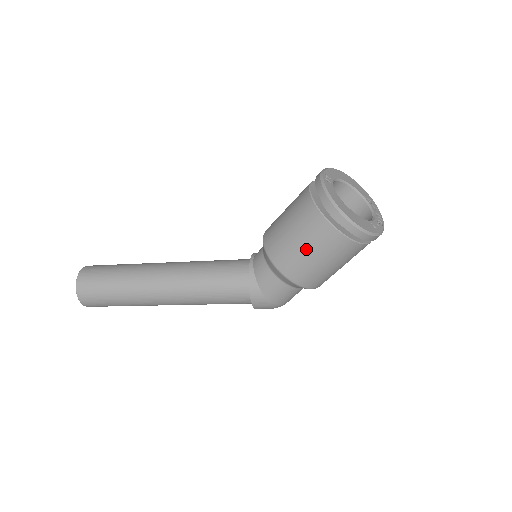
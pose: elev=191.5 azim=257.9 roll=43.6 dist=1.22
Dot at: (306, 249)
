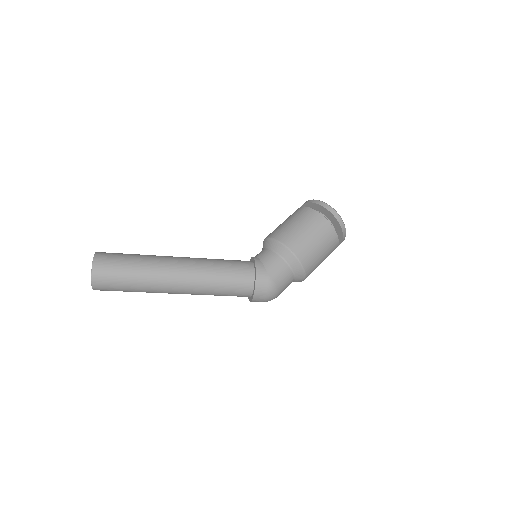
Dot at: (303, 228)
